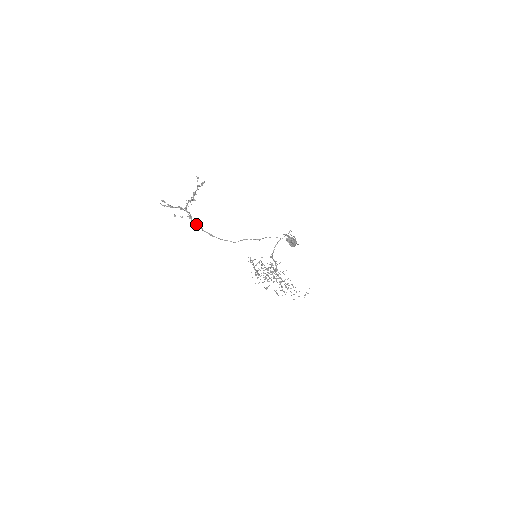
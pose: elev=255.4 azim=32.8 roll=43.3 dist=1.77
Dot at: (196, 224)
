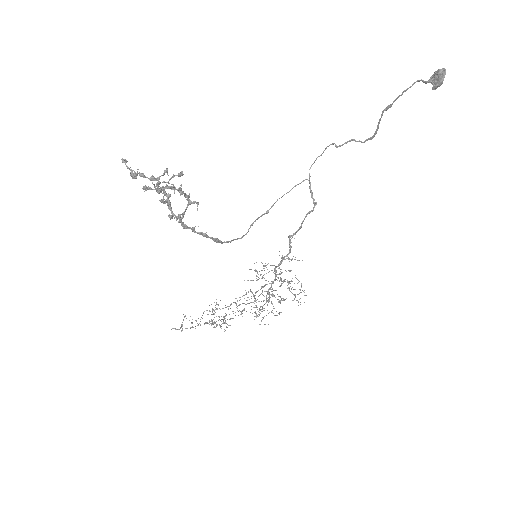
Dot at: (194, 227)
